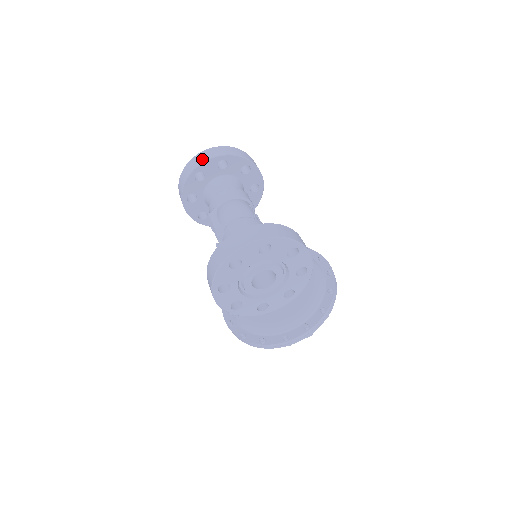
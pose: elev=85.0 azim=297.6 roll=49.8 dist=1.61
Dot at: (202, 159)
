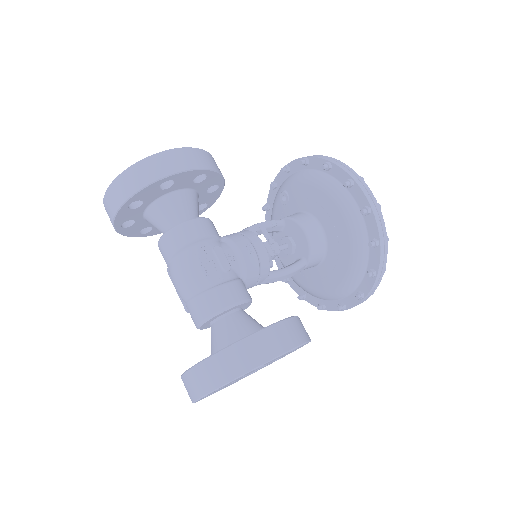
Dot at: (110, 214)
